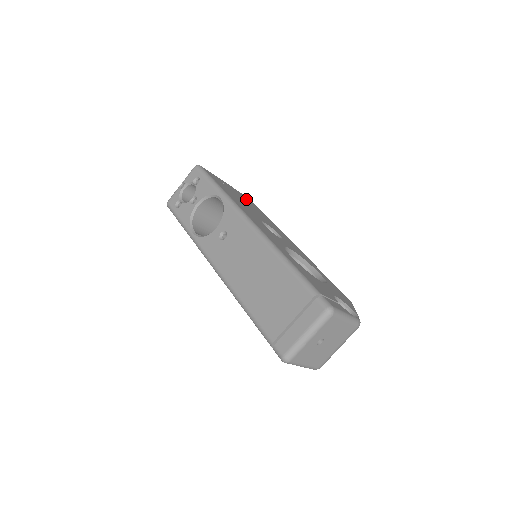
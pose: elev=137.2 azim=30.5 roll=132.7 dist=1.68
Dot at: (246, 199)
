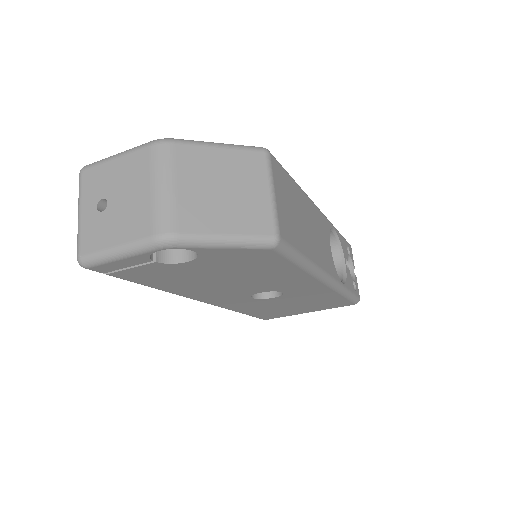
Dot at: occluded
